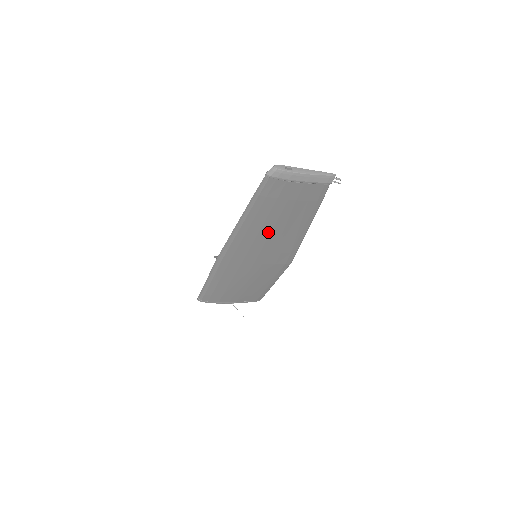
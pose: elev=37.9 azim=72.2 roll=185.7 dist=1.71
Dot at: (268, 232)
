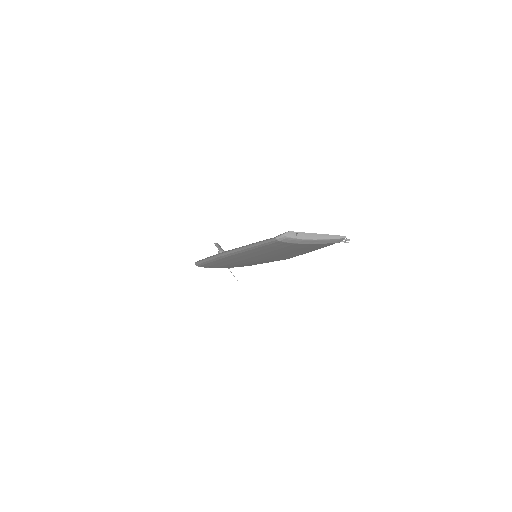
Dot at: (271, 254)
